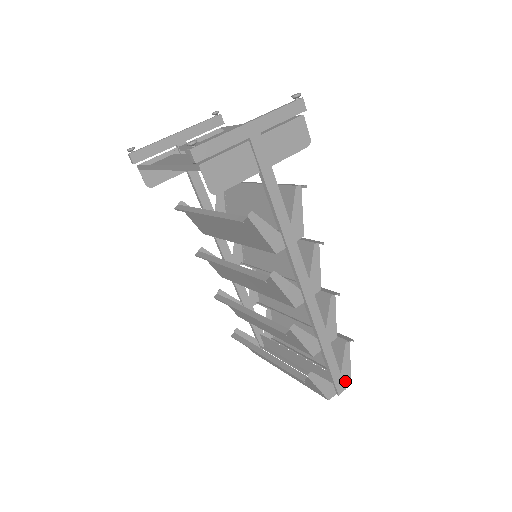
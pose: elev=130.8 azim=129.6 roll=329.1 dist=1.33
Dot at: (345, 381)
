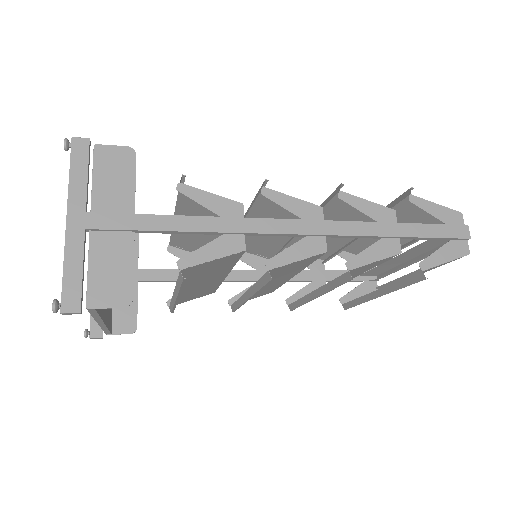
Dot at: (458, 221)
